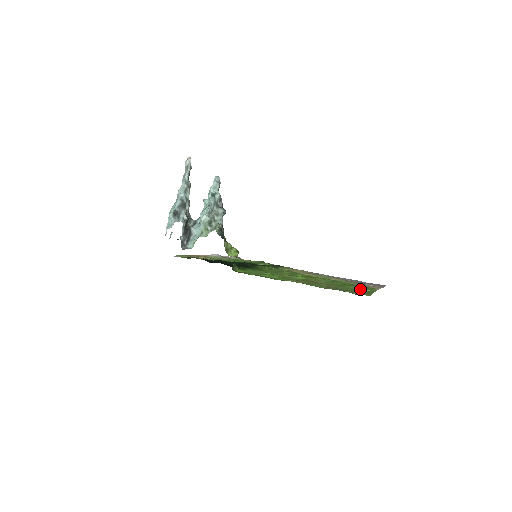
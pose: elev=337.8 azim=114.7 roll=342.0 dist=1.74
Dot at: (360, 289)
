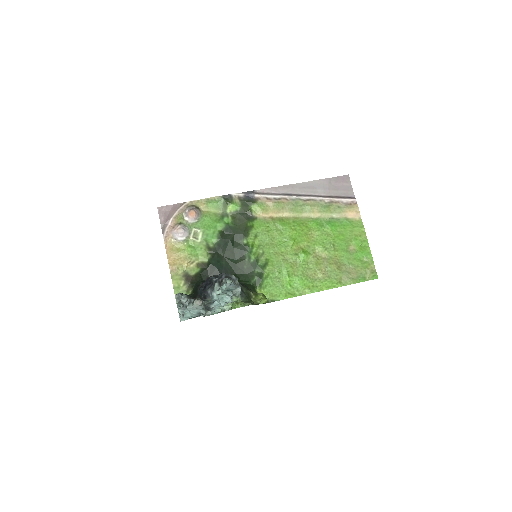
Dot at: (358, 249)
